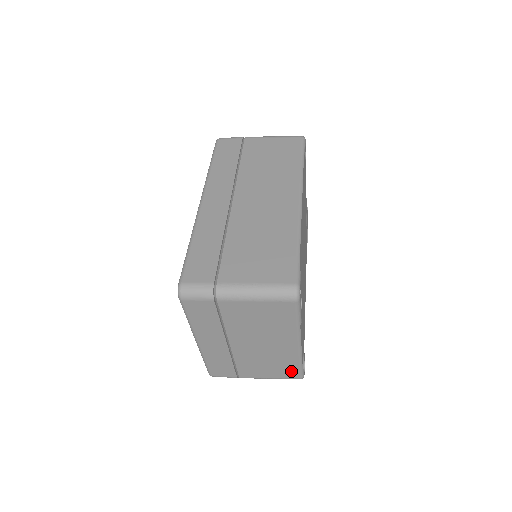
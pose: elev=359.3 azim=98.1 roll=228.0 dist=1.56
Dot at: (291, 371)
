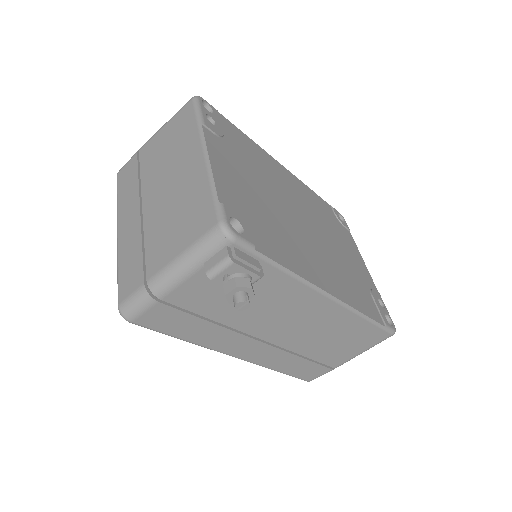
Dot at: (204, 214)
